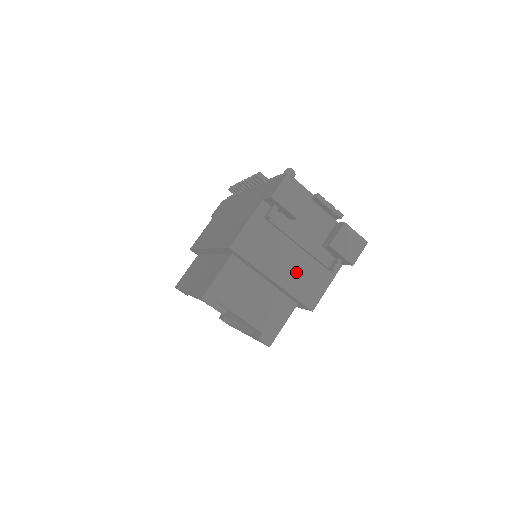
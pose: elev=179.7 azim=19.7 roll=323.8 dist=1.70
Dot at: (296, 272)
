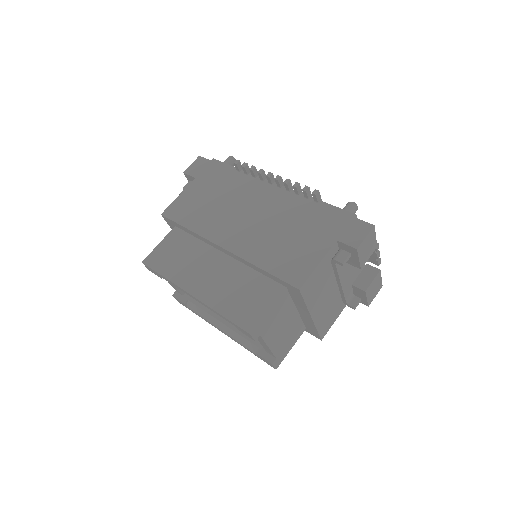
Dot at: (327, 308)
